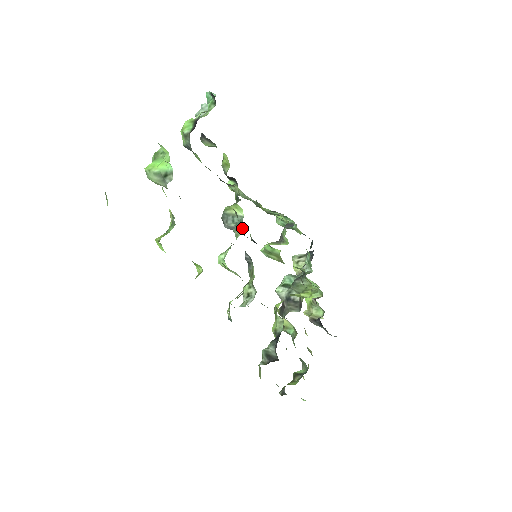
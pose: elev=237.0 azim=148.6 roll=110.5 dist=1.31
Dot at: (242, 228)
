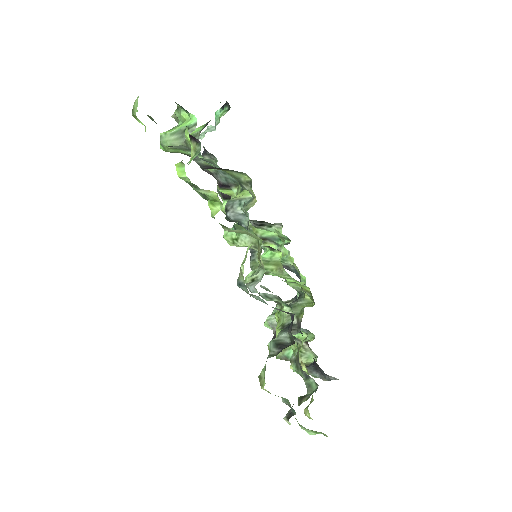
Dot at: (253, 202)
